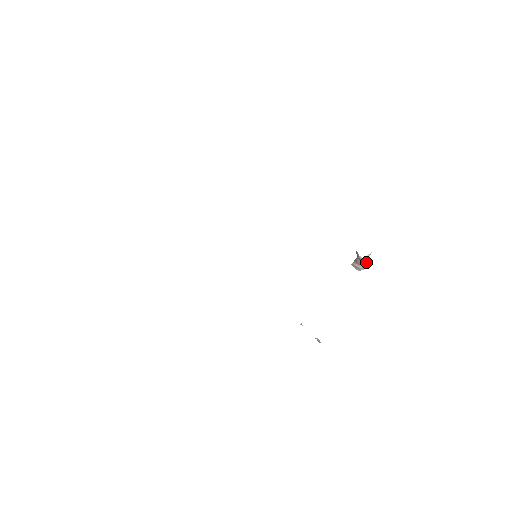
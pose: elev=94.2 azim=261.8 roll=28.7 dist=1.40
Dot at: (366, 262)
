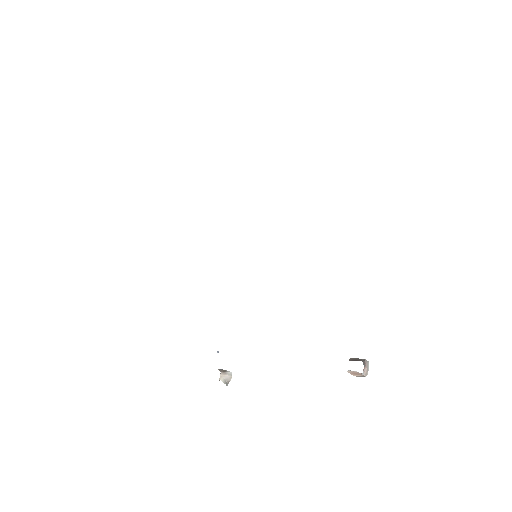
Dot at: (358, 374)
